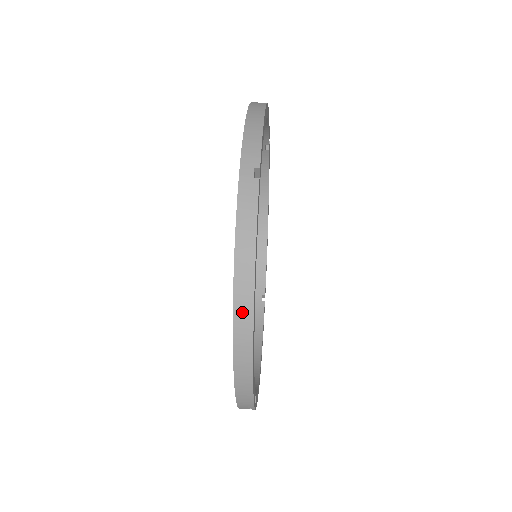
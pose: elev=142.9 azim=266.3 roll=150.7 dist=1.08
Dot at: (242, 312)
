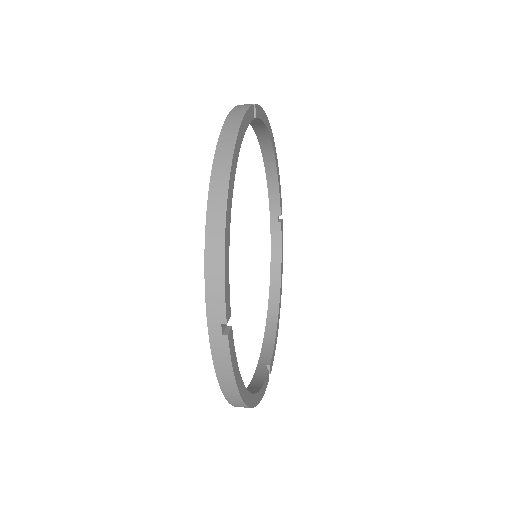
Dot at: (222, 157)
